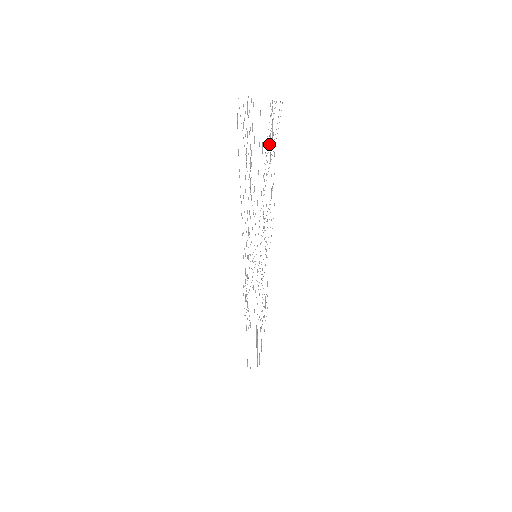
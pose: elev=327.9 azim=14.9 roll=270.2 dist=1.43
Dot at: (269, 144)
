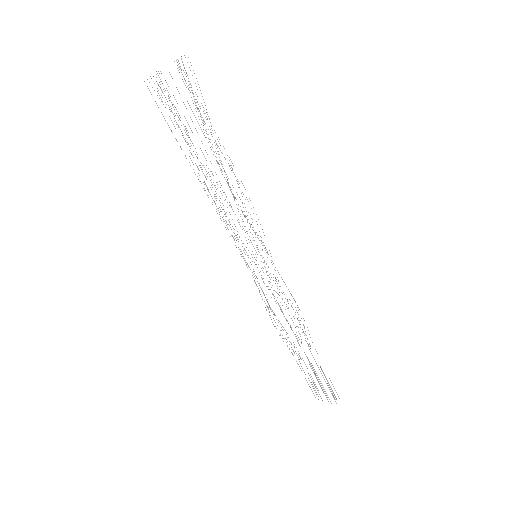
Dot at: occluded
